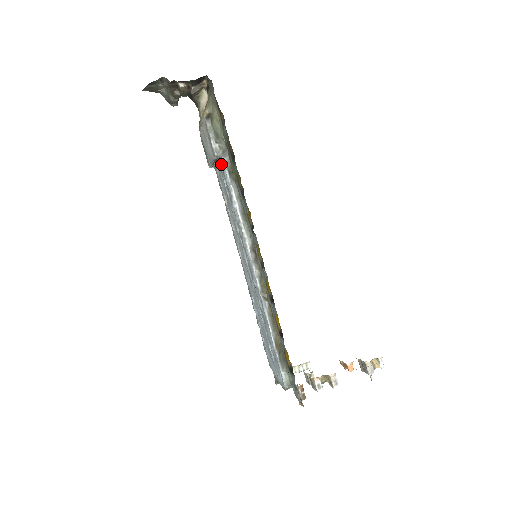
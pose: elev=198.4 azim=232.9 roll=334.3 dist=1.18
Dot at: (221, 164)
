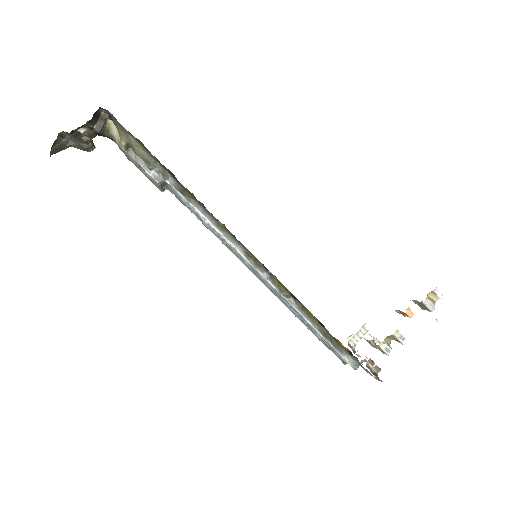
Dot at: occluded
